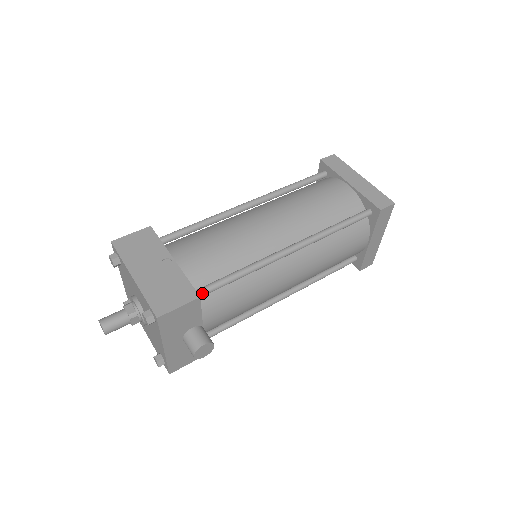
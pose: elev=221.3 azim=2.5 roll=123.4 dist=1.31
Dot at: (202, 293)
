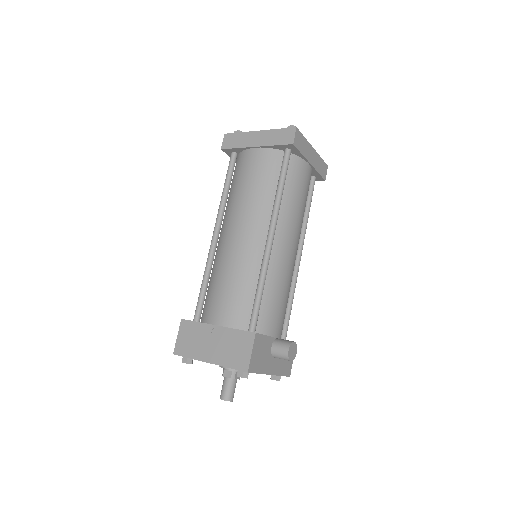
Dot at: (254, 326)
